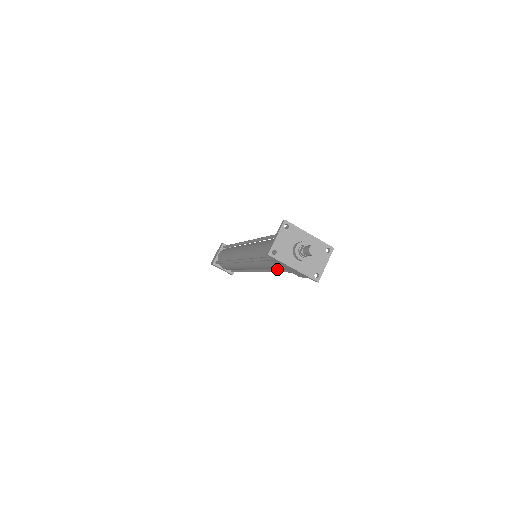
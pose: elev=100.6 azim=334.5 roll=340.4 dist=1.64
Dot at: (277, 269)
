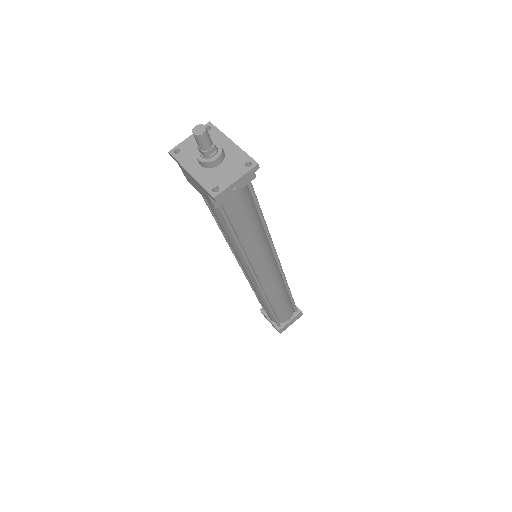
Dot at: occluded
